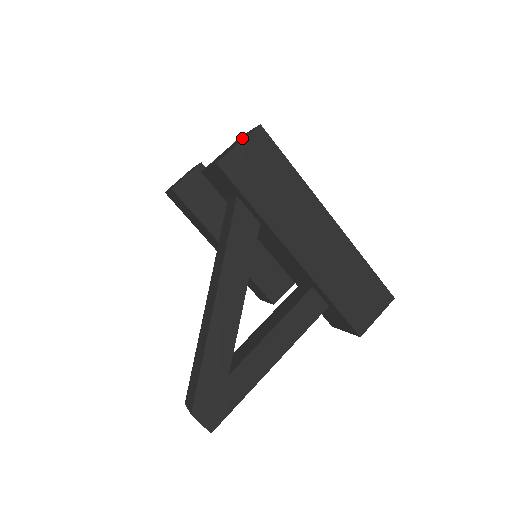
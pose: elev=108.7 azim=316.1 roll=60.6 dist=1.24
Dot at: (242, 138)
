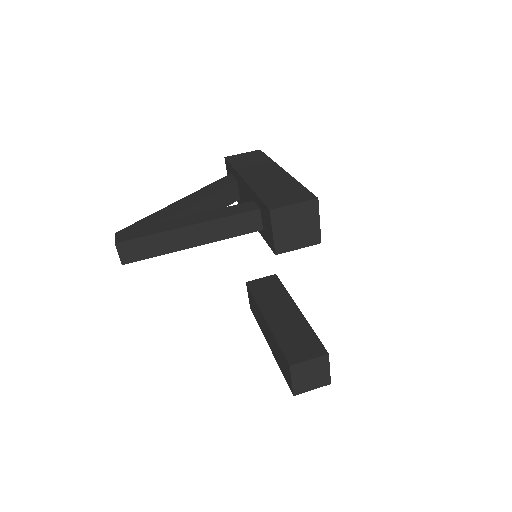
Dot at: occluded
